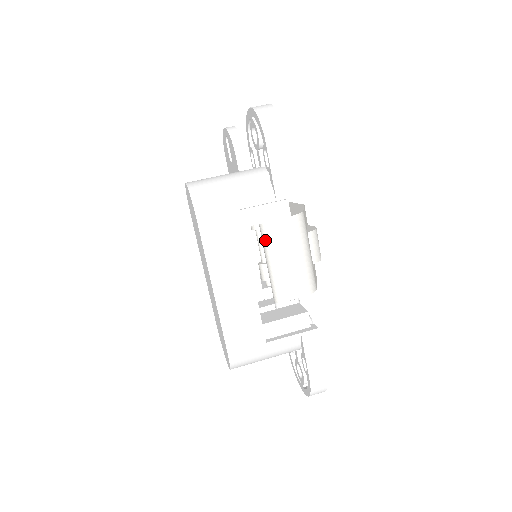
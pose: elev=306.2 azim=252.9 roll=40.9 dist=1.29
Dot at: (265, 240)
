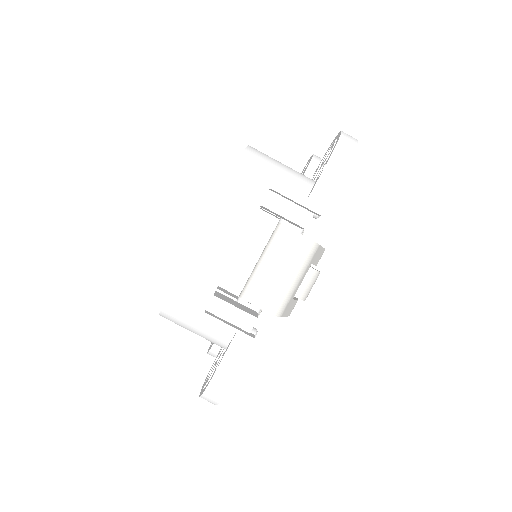
Dot at: (272, 239)
